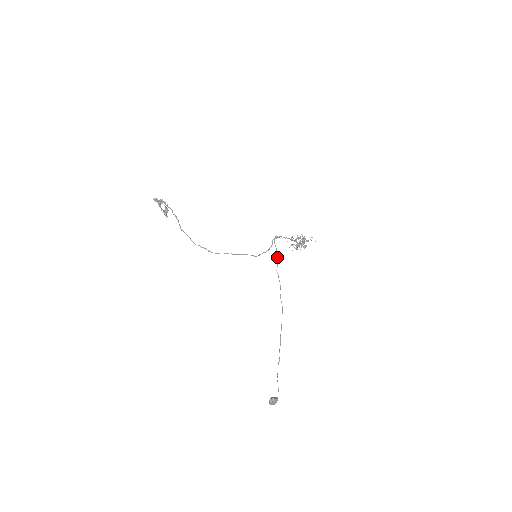
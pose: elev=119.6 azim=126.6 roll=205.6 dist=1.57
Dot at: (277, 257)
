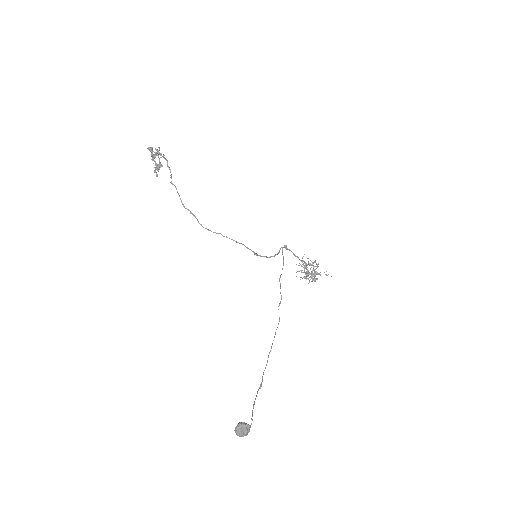
Dot at: (283, 265)
